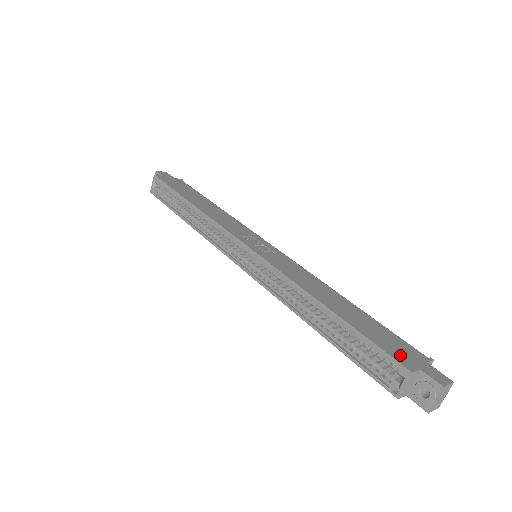
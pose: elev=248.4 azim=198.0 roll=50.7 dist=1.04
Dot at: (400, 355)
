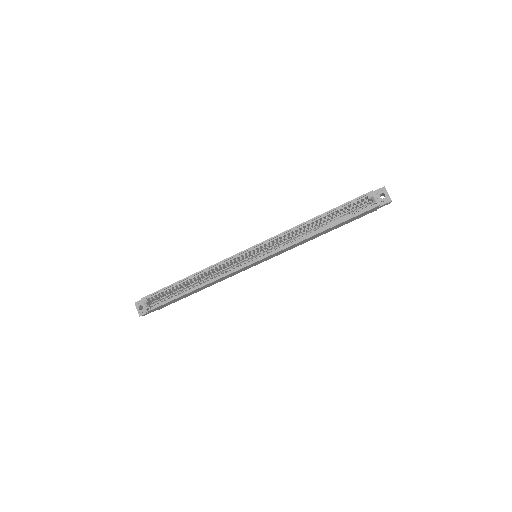
Dot at: (361, 197)
